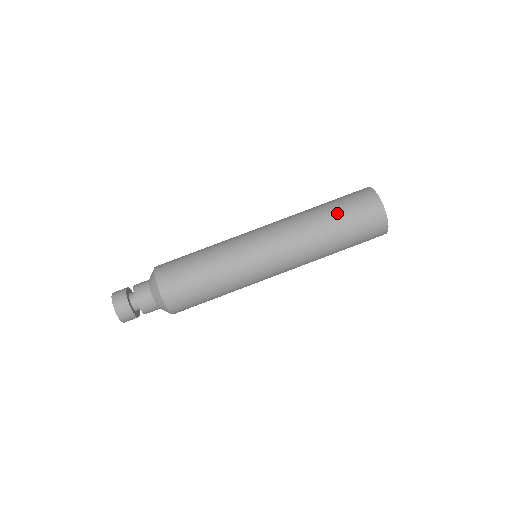
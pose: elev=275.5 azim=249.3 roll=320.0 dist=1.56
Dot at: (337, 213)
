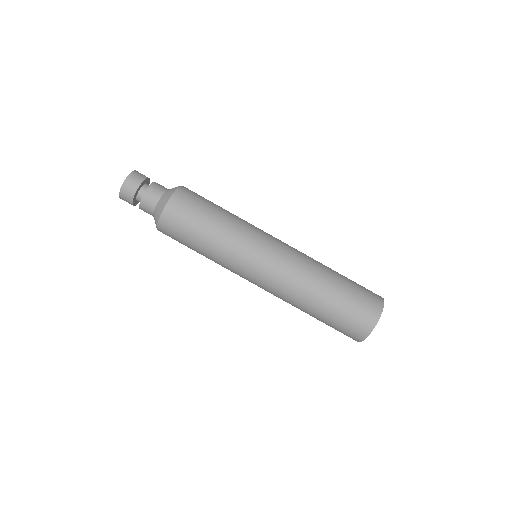
Dot at: (345, 278)
